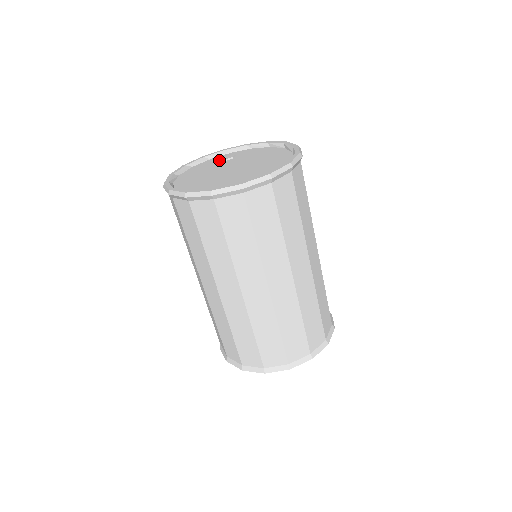
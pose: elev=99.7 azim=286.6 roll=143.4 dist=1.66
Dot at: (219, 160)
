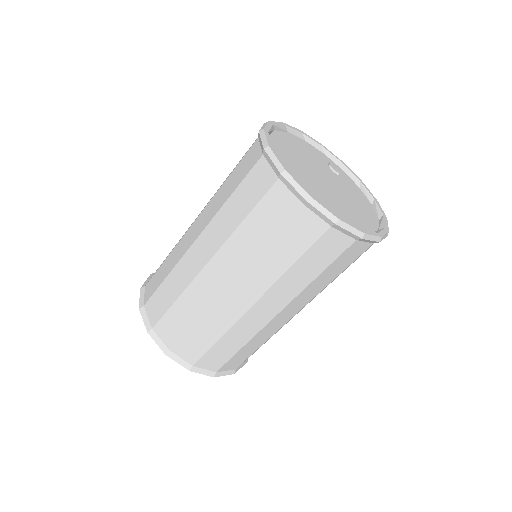
Dot at: (328, 162)
